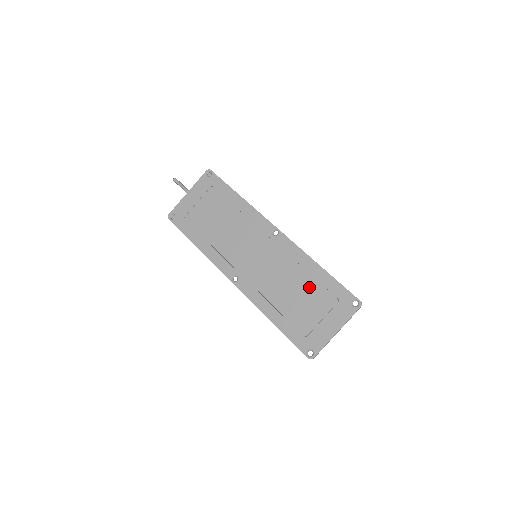
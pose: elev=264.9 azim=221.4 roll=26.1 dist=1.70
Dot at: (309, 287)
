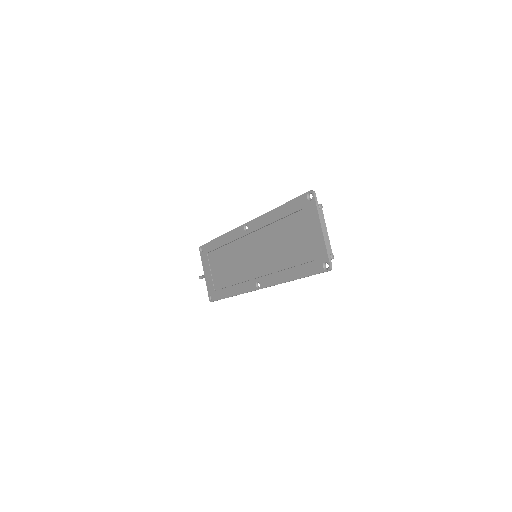
Dot at: (285, 229)
